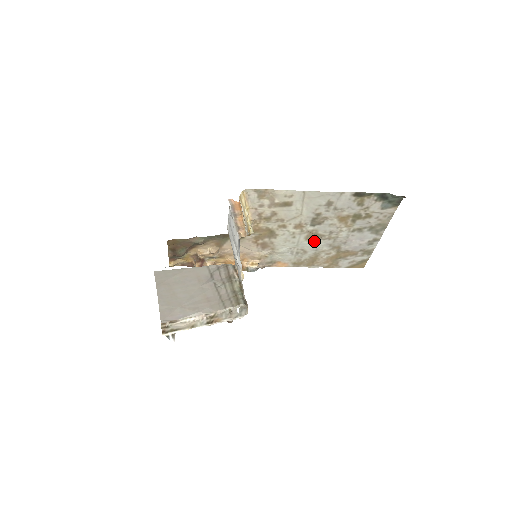
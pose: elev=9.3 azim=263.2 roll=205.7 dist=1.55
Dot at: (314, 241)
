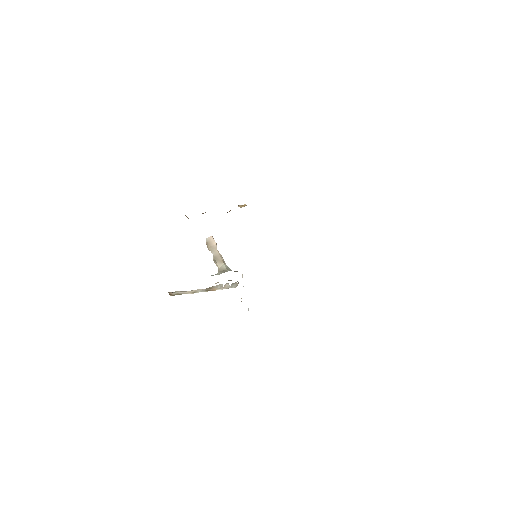
Dot at: occluded
